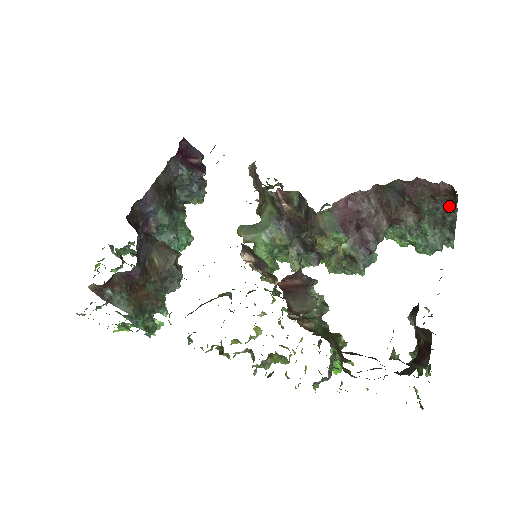
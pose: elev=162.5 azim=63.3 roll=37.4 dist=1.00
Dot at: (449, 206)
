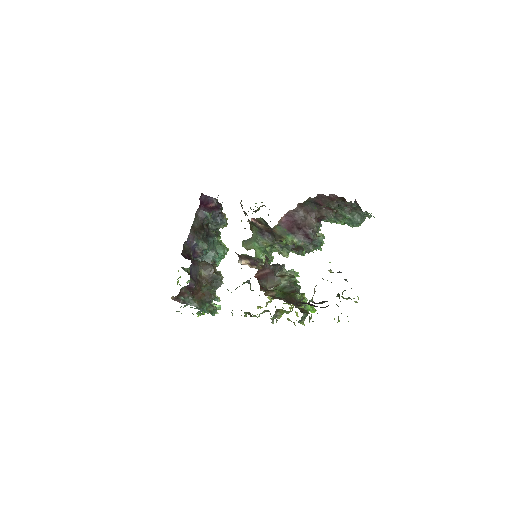
Dot at: (346, 202)
